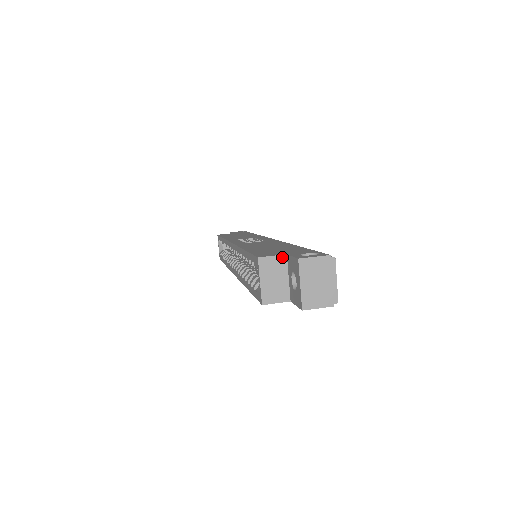
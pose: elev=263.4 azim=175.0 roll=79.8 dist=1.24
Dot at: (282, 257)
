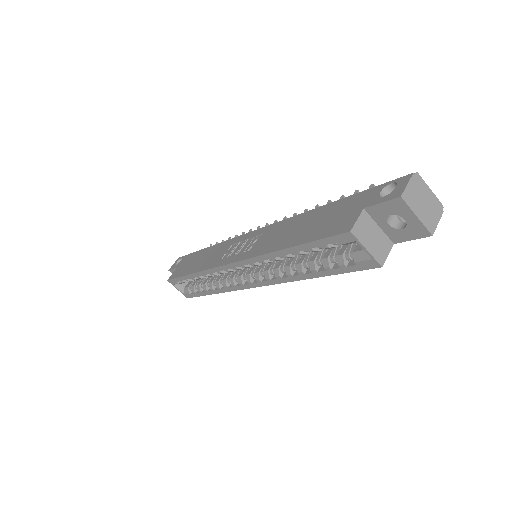
Dot at: (363, 214)
